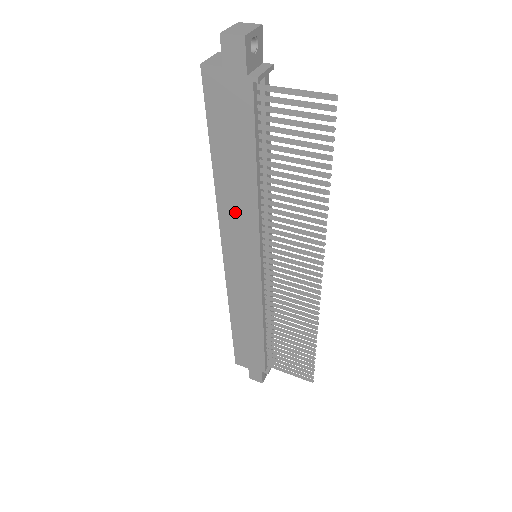
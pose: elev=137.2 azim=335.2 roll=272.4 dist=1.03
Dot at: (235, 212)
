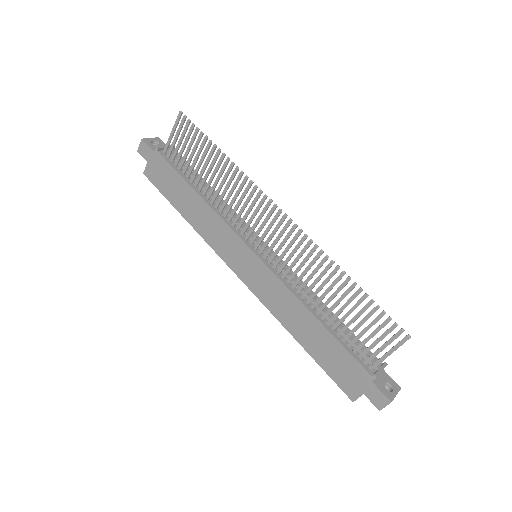
Dot at: (212, 231)
